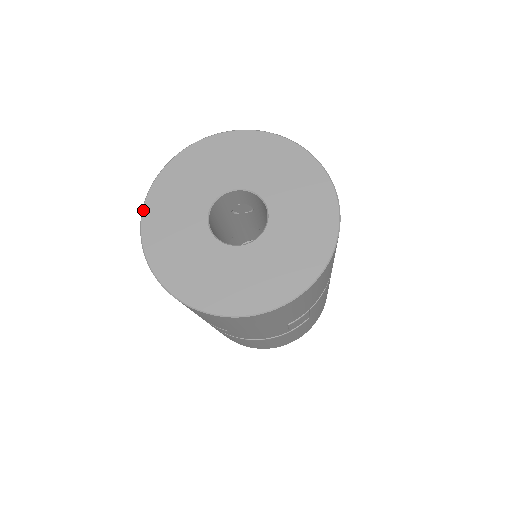
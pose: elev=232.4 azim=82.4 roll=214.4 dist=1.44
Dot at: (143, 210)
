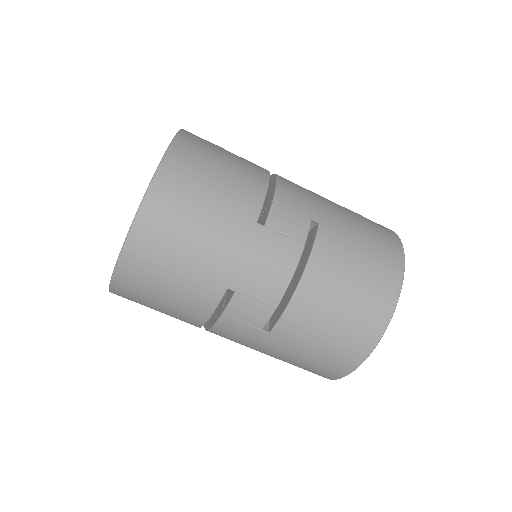
Dot at: occluded
